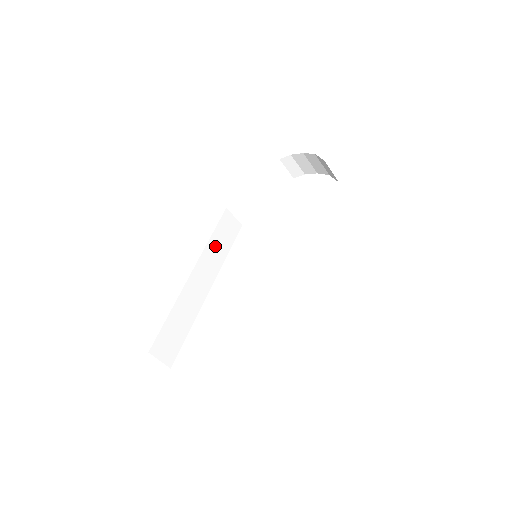
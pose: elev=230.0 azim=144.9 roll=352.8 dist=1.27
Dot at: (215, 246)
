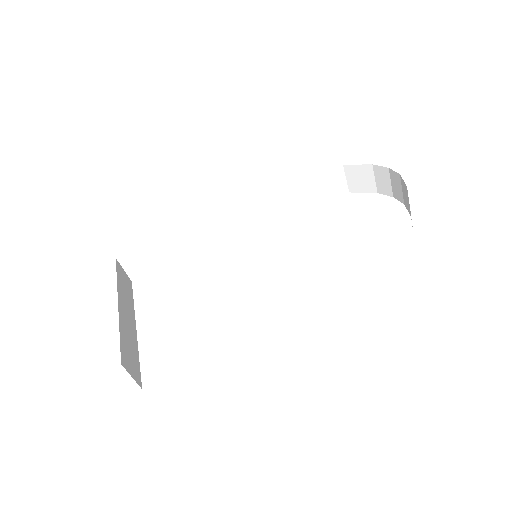
Dot at: (255, 205)
